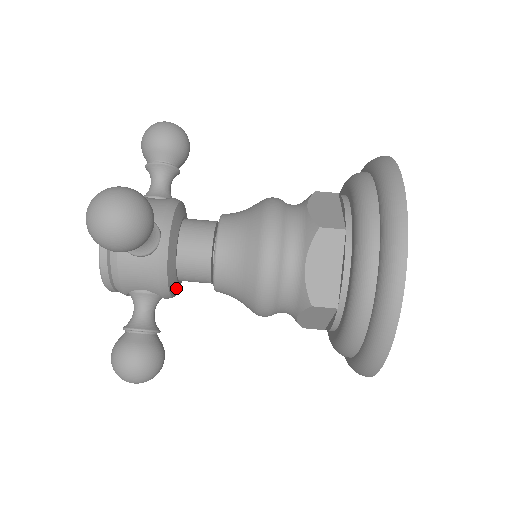
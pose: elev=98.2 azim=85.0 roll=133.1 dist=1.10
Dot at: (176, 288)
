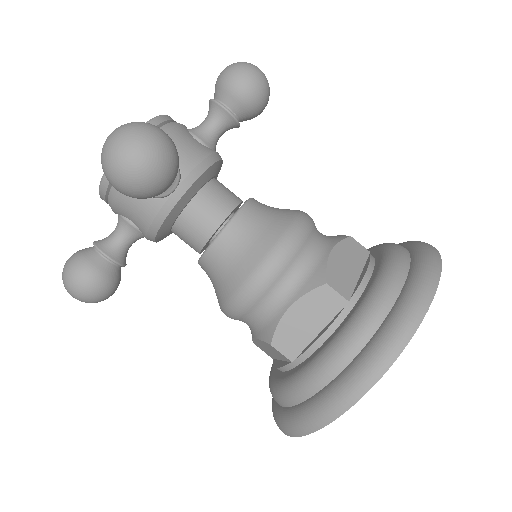
Dot at: (165, 236)
